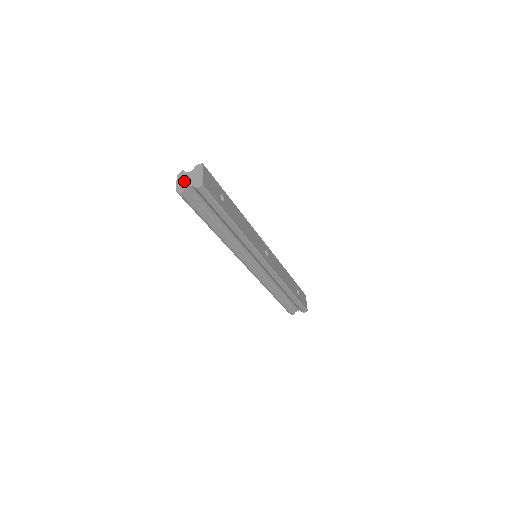
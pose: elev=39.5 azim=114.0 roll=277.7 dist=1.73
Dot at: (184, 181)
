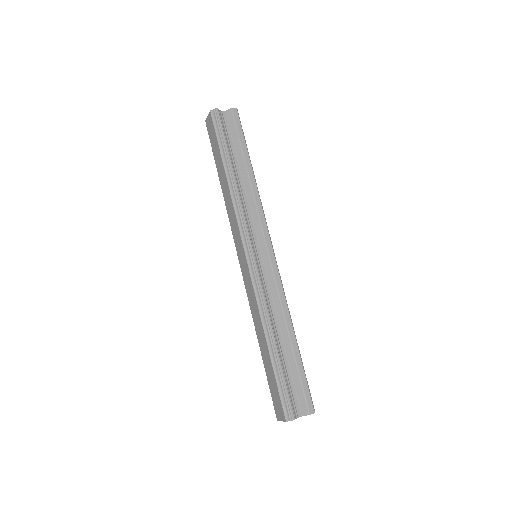
Dot at: occluded
